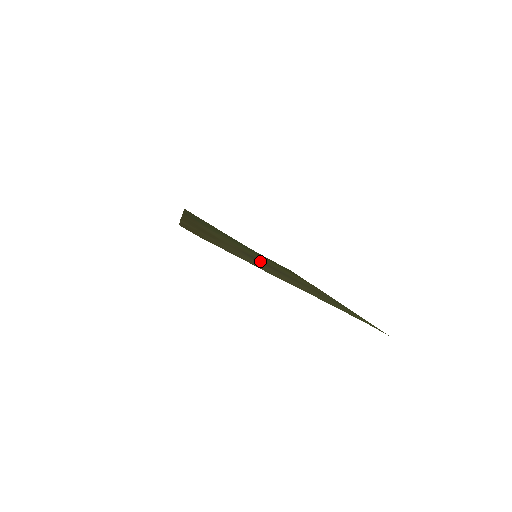
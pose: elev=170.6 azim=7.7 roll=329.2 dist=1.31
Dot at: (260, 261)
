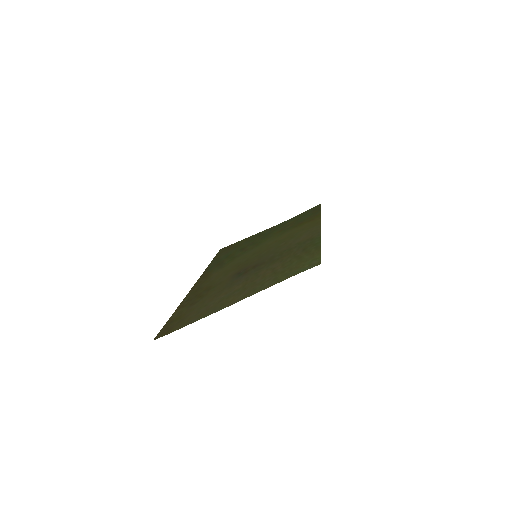
Dot at: (247, 270)
